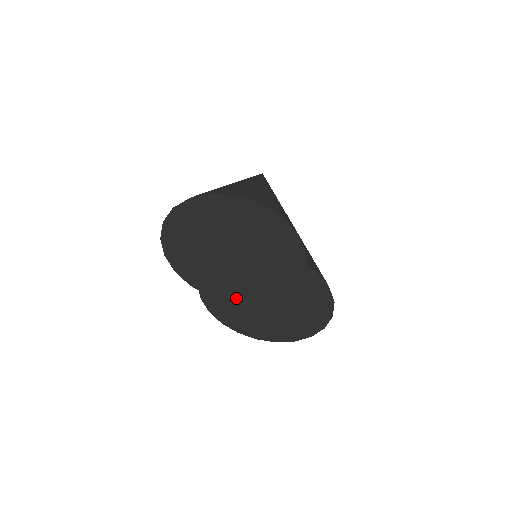
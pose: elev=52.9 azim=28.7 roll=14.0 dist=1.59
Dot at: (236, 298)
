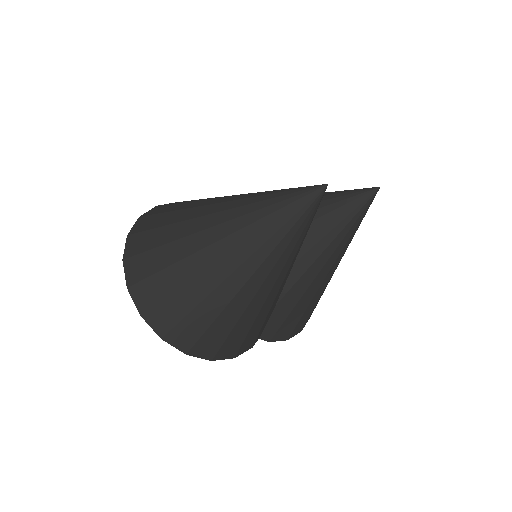
Dot at: occluded
